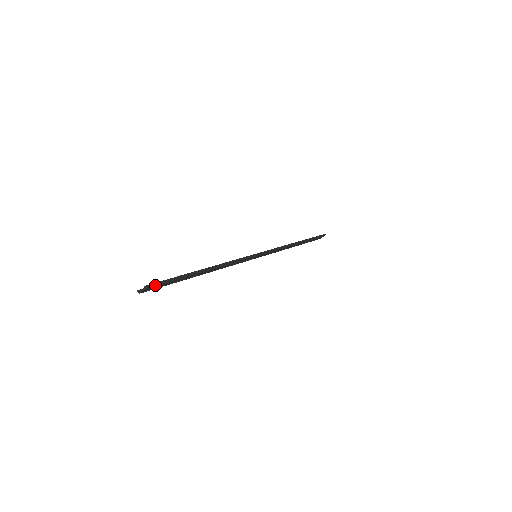
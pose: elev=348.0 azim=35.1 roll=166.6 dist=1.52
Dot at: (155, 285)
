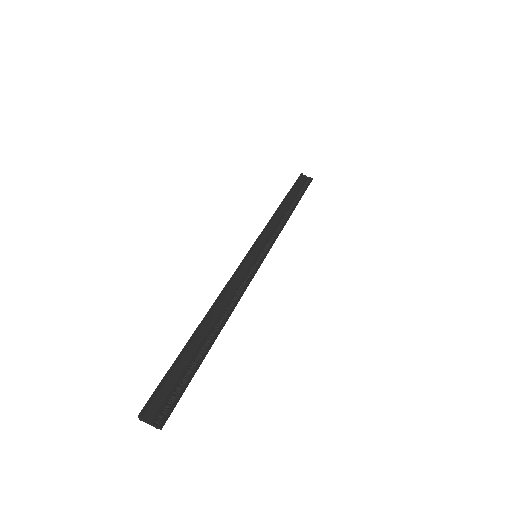
Dot at: (167, 413)
